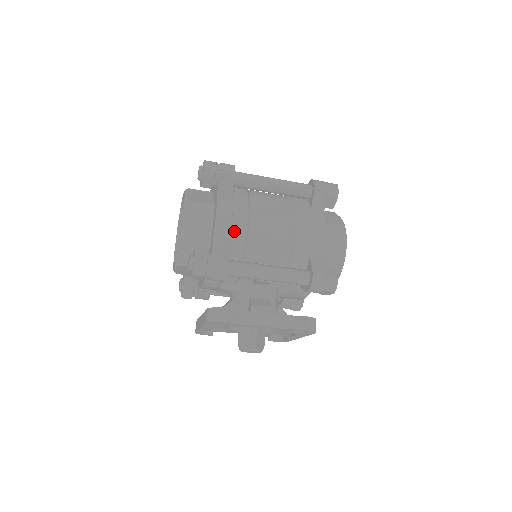
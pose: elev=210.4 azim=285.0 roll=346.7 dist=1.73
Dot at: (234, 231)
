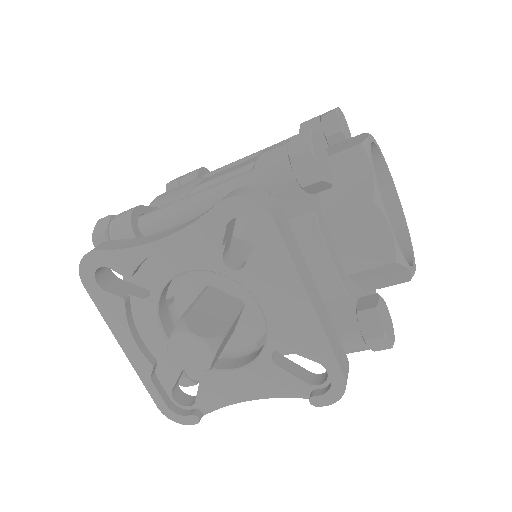
Dot at: (173, 194)
